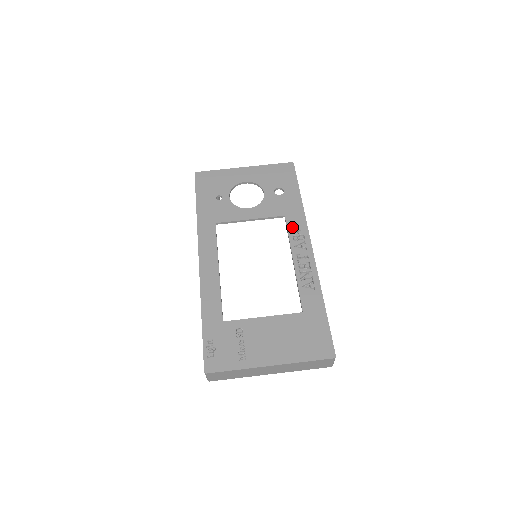
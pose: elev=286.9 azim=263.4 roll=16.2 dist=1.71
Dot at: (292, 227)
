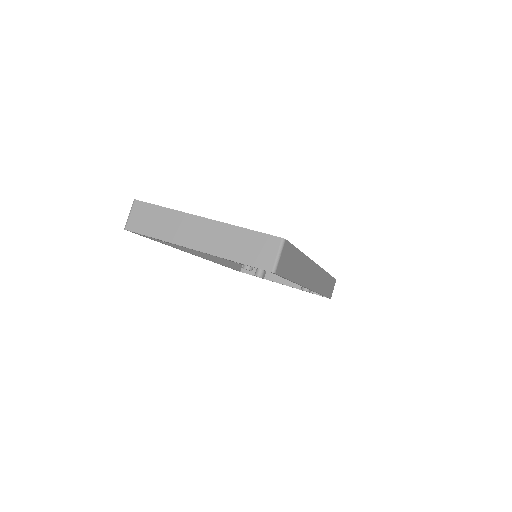
Dot at: occluded
